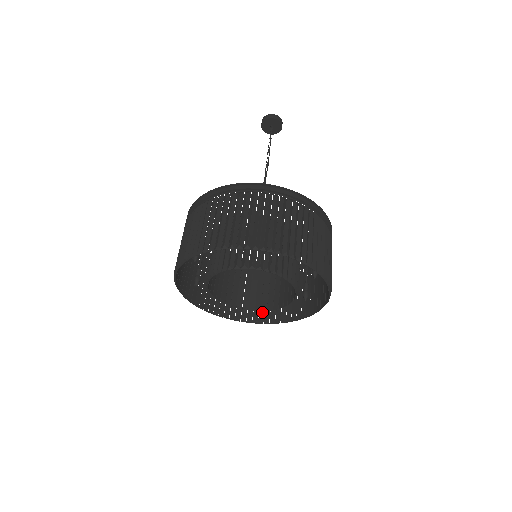
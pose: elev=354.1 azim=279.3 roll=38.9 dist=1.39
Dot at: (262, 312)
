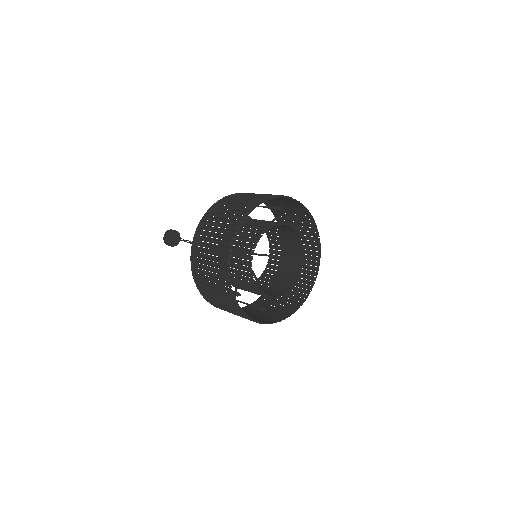
Dot at: (254, 319)
